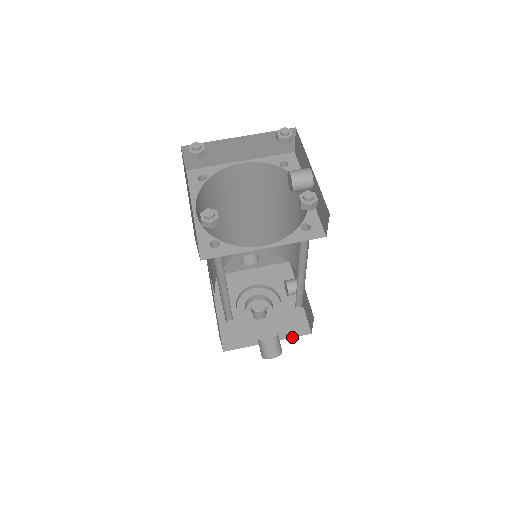
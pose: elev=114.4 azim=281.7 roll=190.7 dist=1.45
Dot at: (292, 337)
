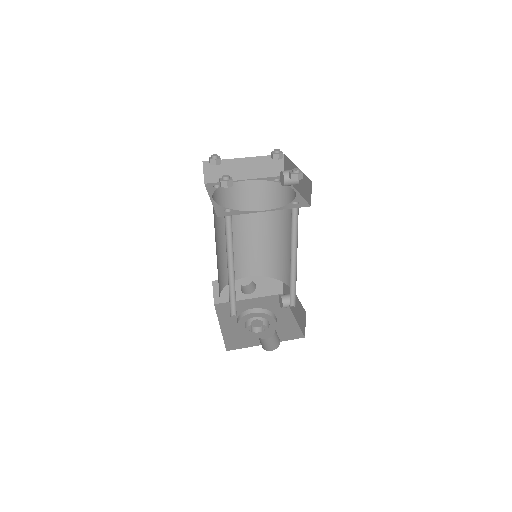
Dot at: occluded
